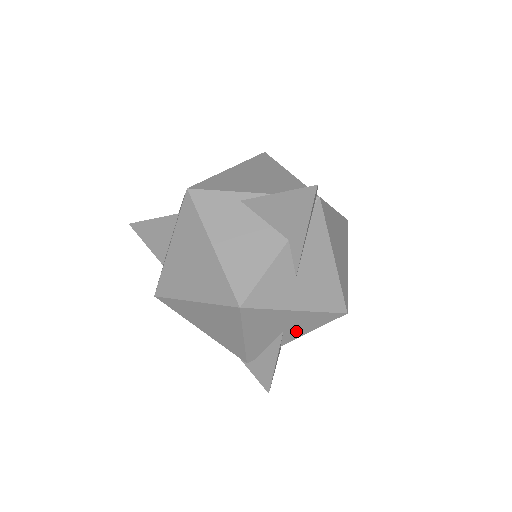
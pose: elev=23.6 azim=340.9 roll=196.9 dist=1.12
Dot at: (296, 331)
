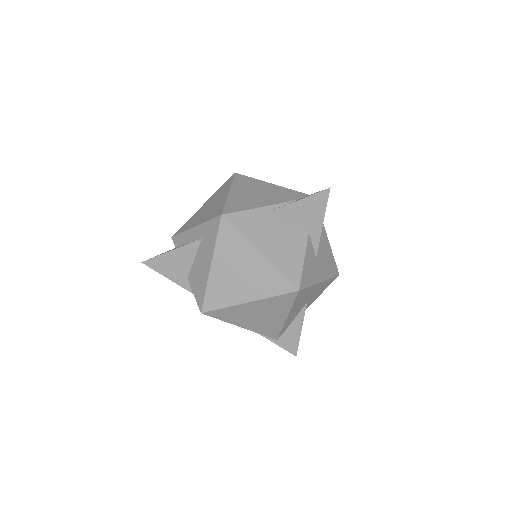
Dot at: (312, 300)
